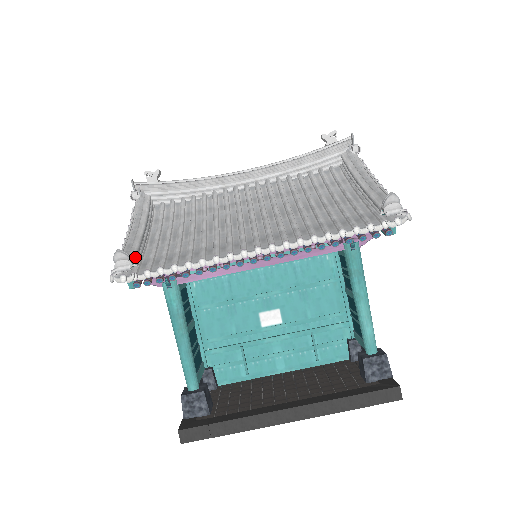
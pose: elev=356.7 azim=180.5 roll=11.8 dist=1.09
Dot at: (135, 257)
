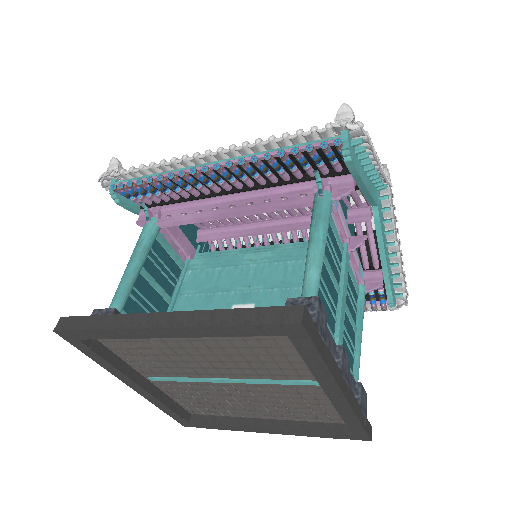
Dot at: occluded
